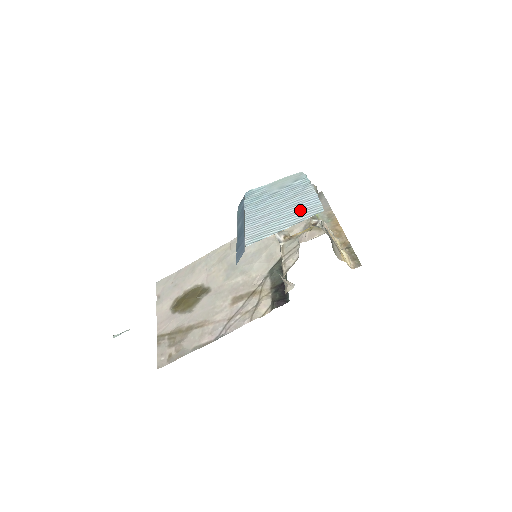
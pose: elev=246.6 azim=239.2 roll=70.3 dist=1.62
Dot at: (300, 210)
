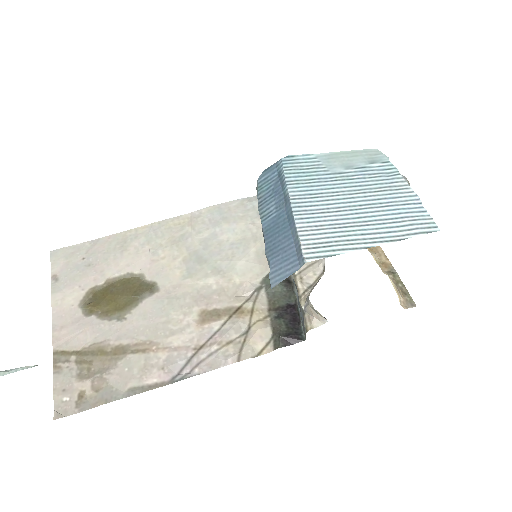
Dot at: (396, 217)
